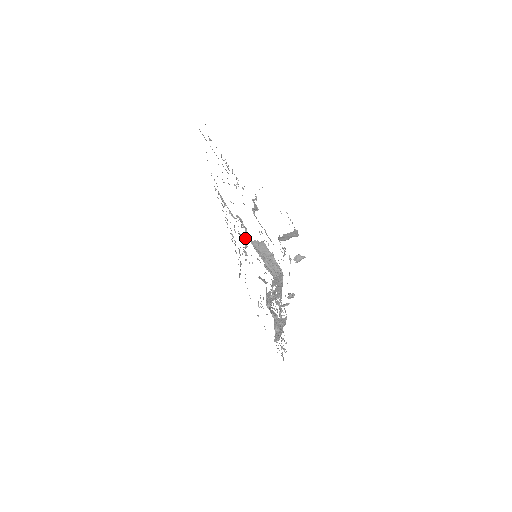
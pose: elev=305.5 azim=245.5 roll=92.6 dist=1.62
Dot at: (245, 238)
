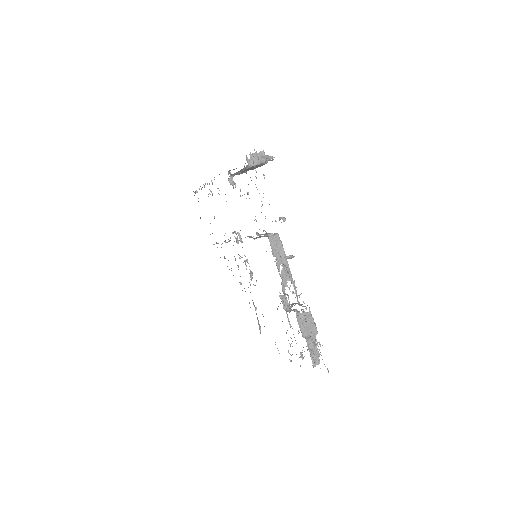
Dot at: occluded
